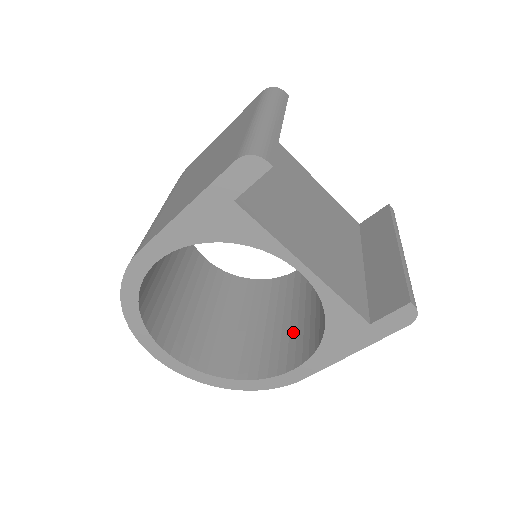
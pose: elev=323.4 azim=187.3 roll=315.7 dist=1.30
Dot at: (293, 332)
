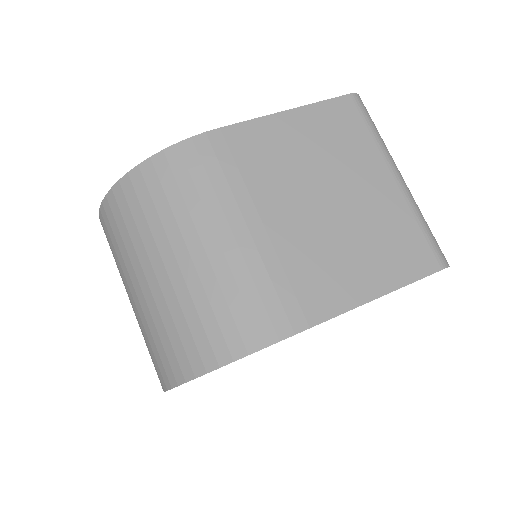
Dot at: occluded
